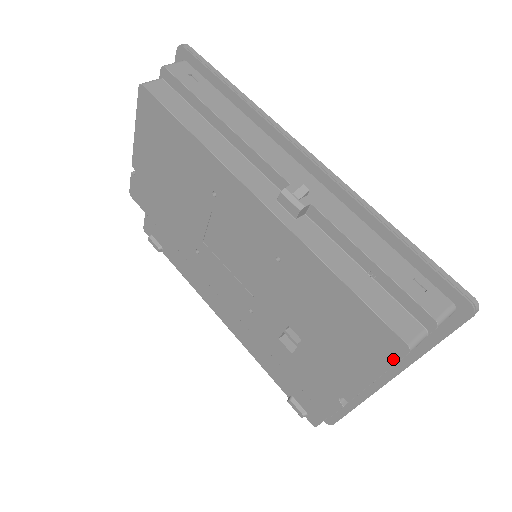
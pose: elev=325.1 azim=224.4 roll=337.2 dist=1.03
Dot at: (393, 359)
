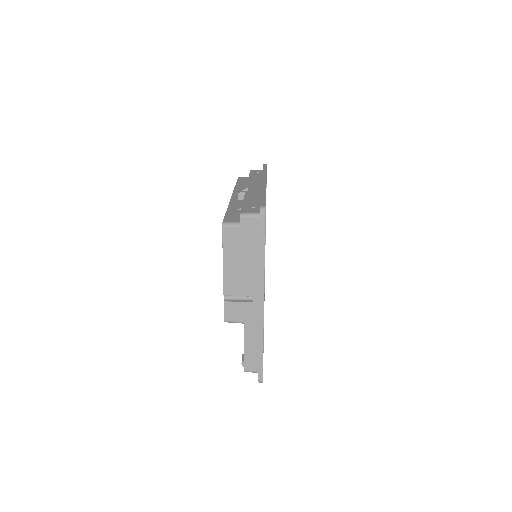
Dot at: (223, 238)
